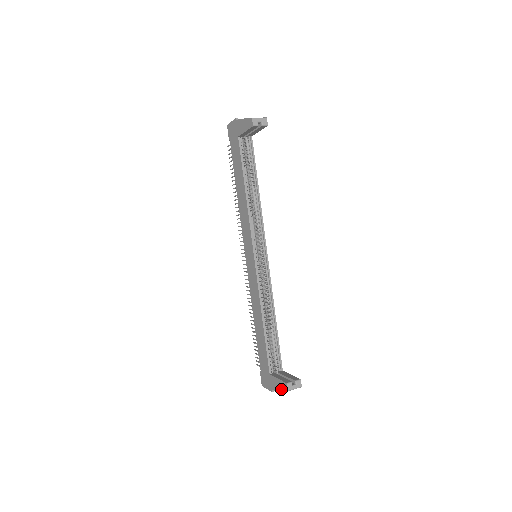
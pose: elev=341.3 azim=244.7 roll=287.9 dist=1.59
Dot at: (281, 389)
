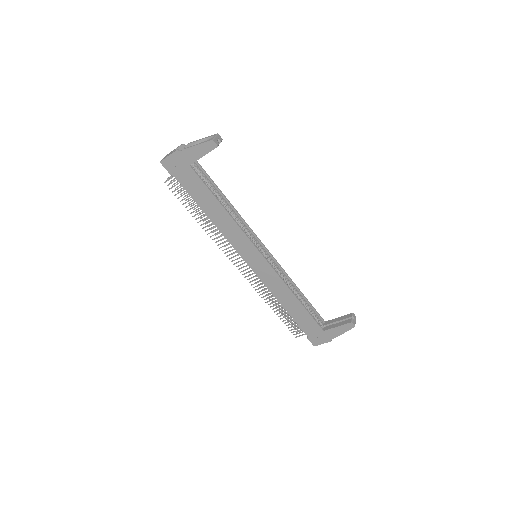
Dot at: (345, 331)
